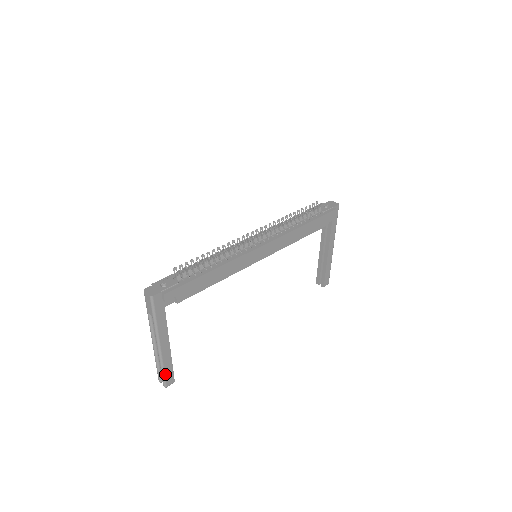
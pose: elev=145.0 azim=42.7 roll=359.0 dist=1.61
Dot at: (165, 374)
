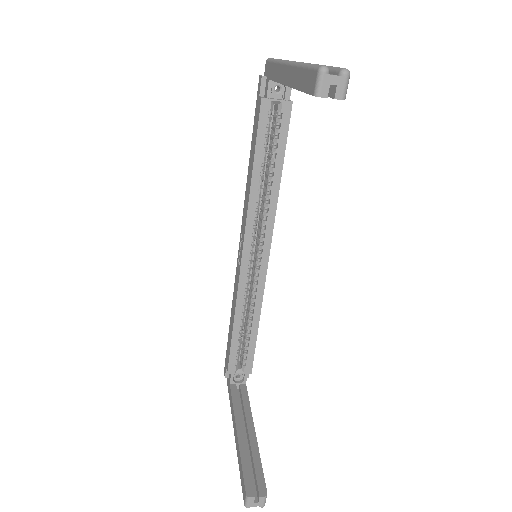
Dot at: occluded
